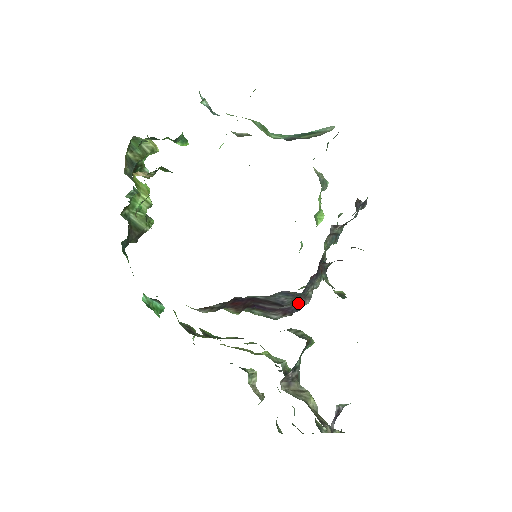
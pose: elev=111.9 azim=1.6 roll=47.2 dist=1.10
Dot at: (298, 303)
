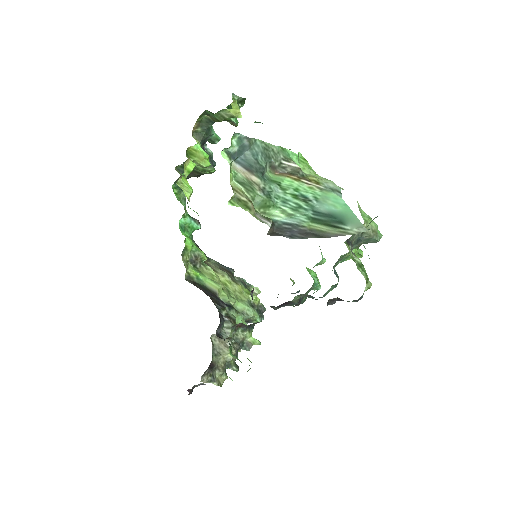
Dot at: occluded
